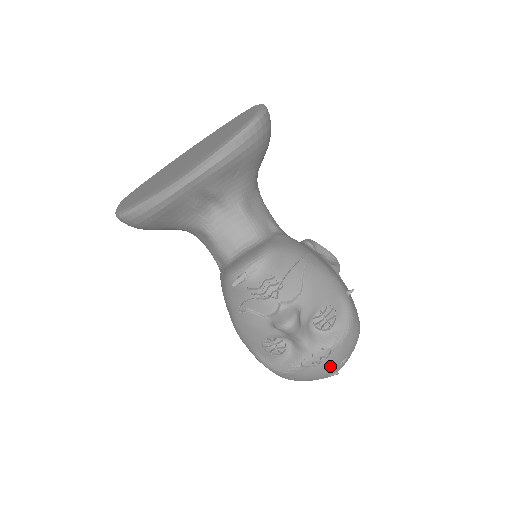
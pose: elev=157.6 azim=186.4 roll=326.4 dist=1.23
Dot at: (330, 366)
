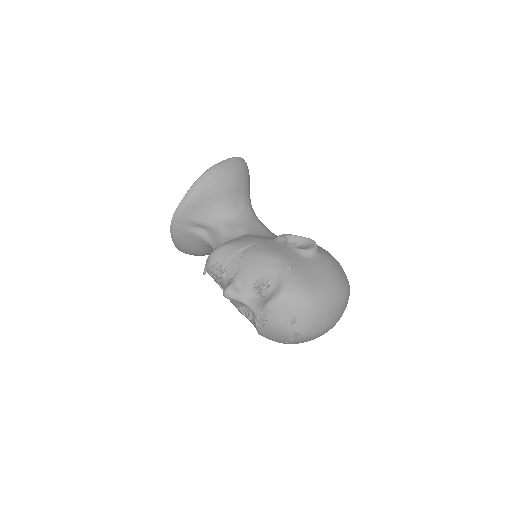
Dot at: (278, 324)
